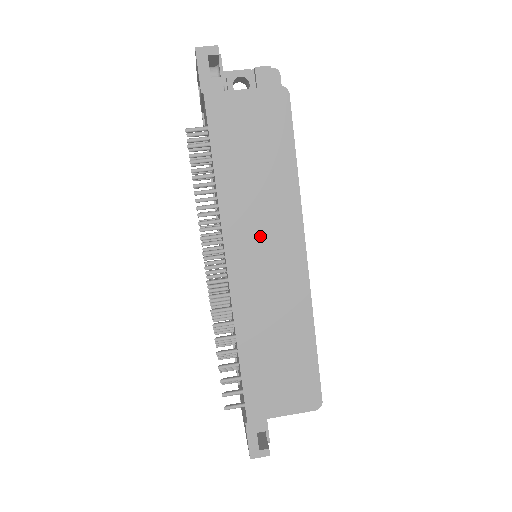
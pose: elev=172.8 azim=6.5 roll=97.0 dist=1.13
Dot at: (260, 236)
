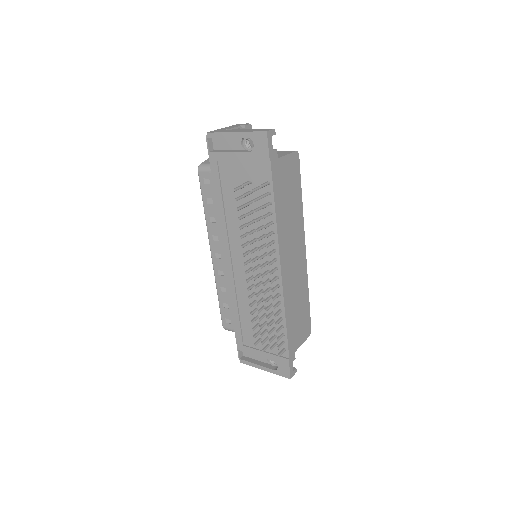
Dot at: (291, 245)
